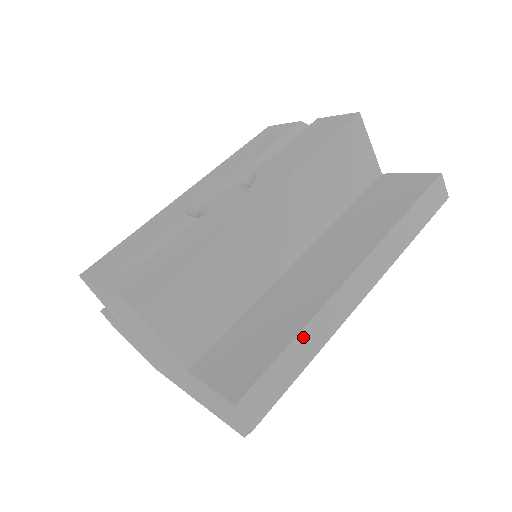
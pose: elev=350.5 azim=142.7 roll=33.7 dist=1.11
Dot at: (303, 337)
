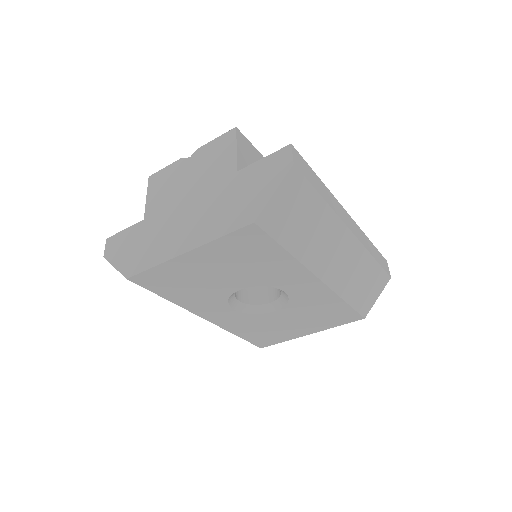
Dot at: (323, 185)
